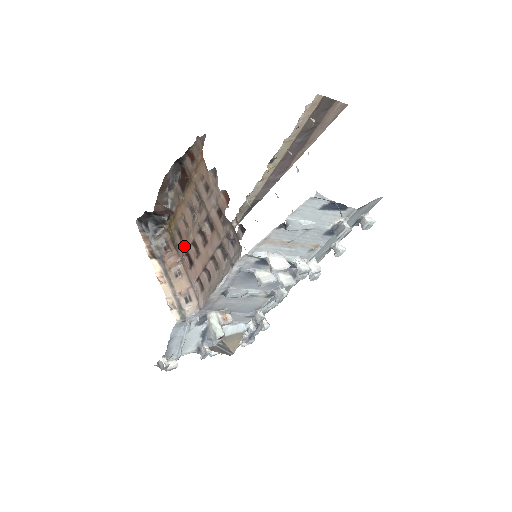
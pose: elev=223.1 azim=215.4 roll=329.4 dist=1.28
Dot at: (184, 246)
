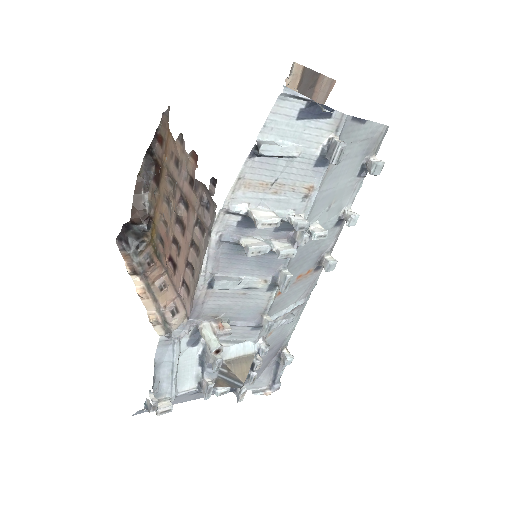
Dot at: (166, 250)
